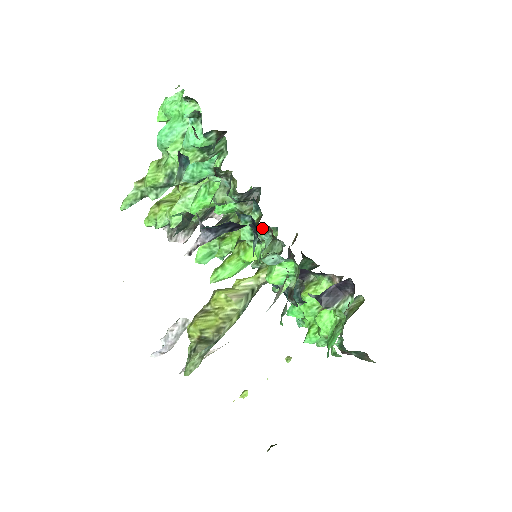
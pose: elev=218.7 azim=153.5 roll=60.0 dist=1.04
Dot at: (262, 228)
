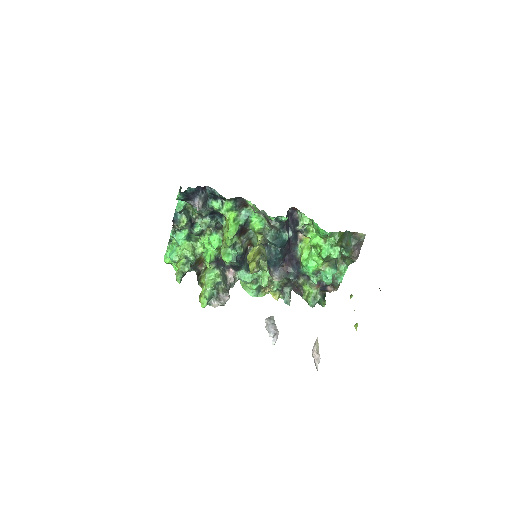
Dot at: occluded
